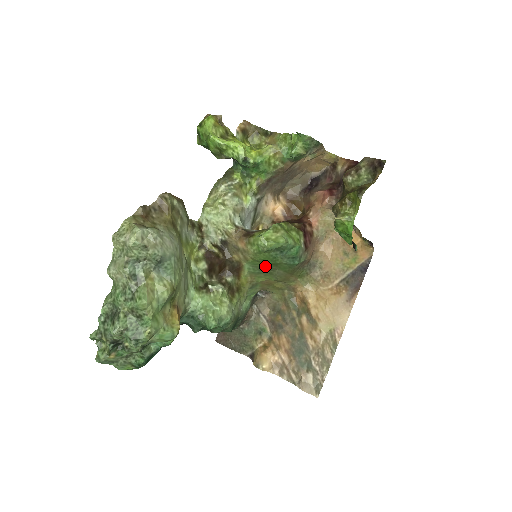
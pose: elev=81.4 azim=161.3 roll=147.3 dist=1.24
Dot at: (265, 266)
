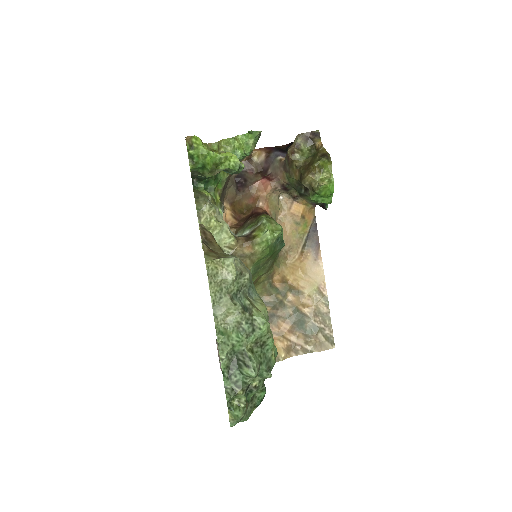
Dot at: (264, 261)
